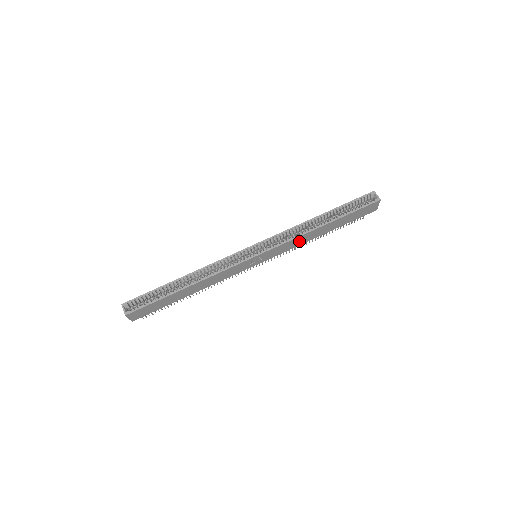
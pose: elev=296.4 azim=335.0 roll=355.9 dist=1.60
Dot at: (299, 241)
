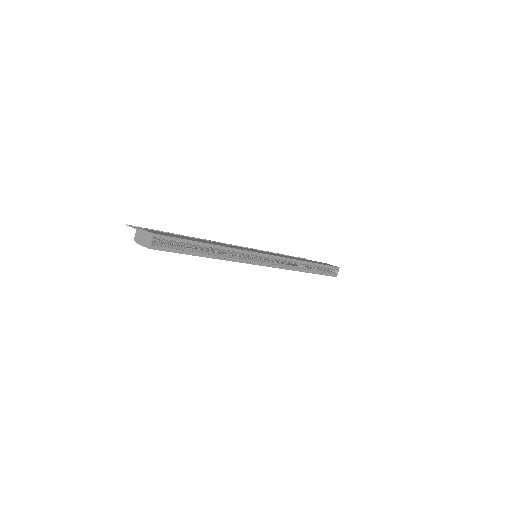
Dot at: occluded
